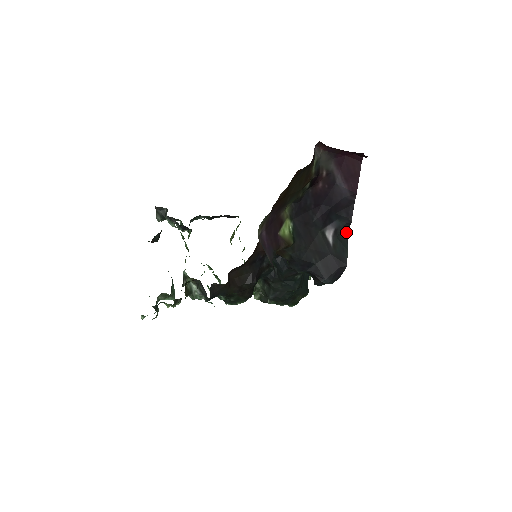
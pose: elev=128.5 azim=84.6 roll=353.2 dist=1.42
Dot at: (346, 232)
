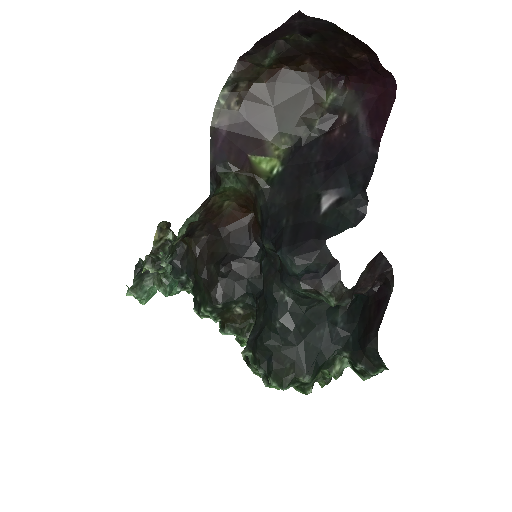
Dot at: (359, 212)
